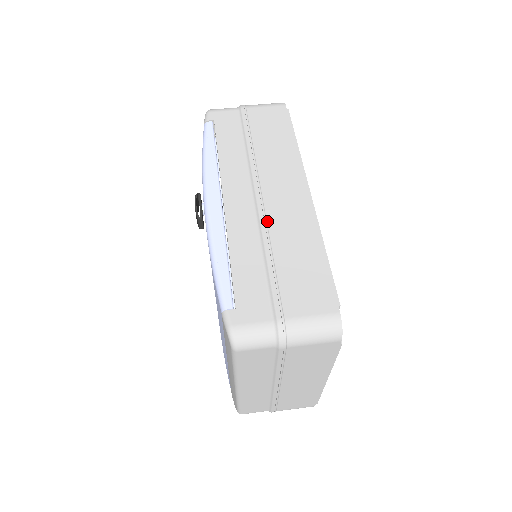
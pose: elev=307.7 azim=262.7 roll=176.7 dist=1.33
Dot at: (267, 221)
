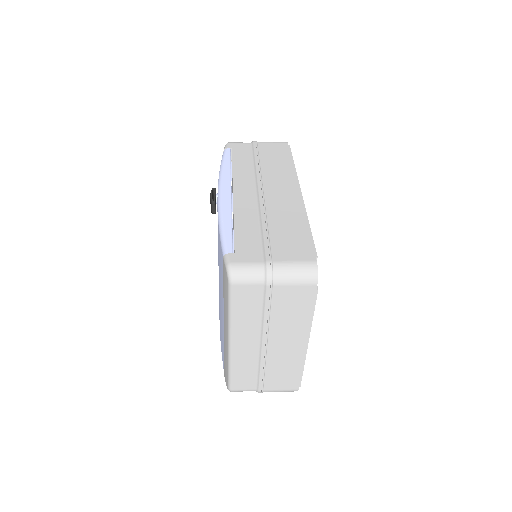
Dot at: (265, 205)
